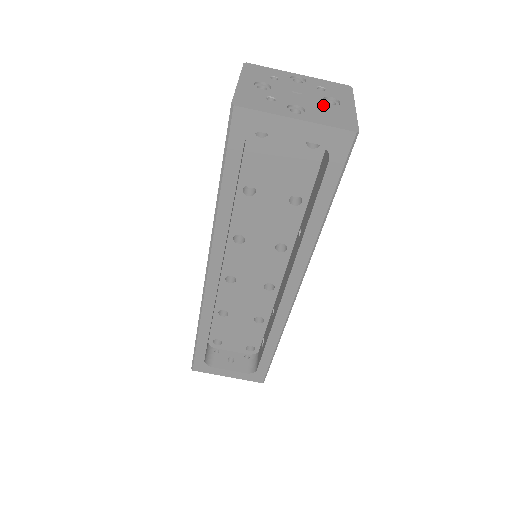
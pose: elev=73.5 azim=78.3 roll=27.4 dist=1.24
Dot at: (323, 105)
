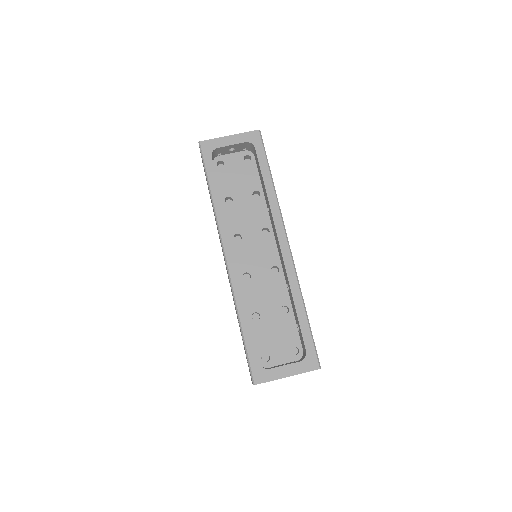
Dot at: occluded
